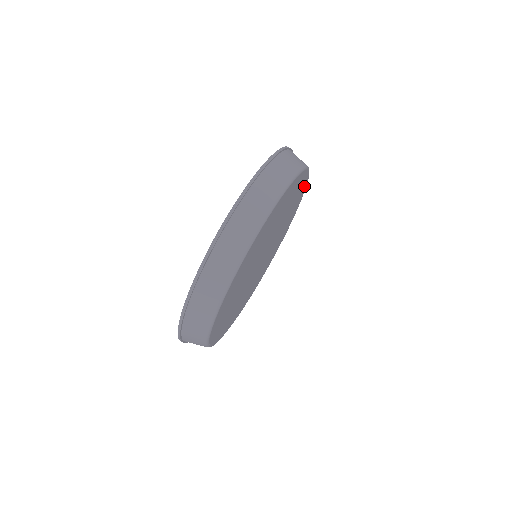
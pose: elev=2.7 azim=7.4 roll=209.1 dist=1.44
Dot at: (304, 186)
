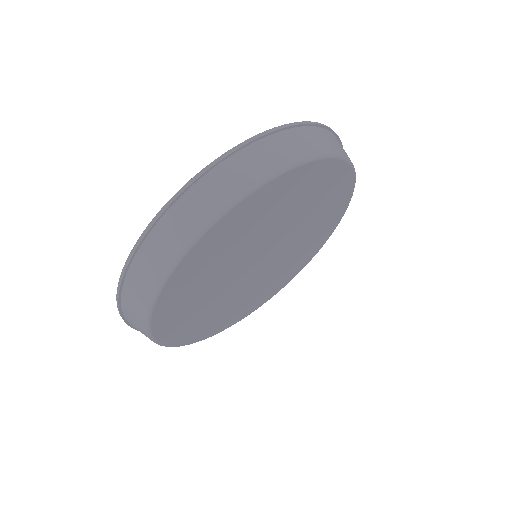
Dot at: (328, 168)
